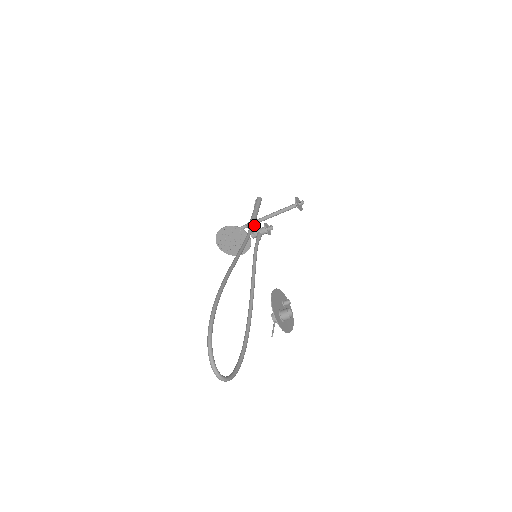
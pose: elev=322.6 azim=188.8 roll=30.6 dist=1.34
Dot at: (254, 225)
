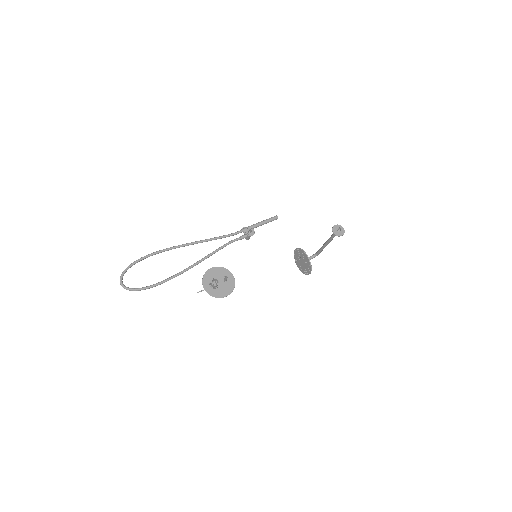
Dot at: occluded
